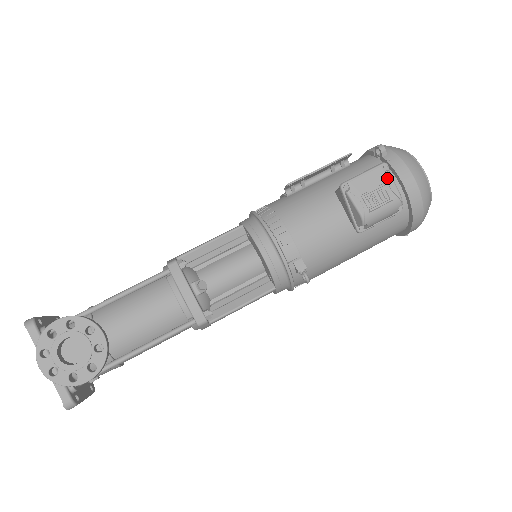
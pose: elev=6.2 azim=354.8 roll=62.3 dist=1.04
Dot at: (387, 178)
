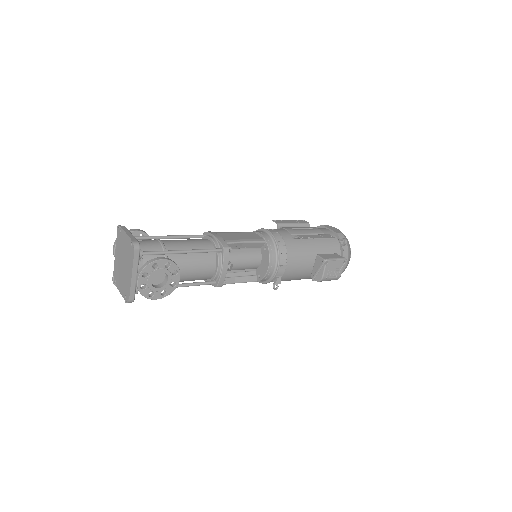
Dot at: (342, 266)
